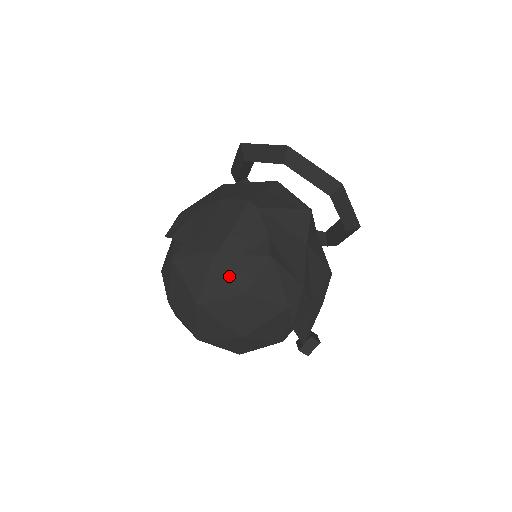
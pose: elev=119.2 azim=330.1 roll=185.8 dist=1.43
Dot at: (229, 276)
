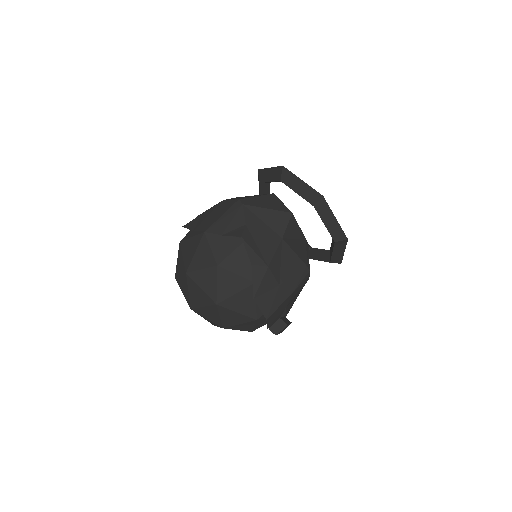
Dot at: (210, 251)
